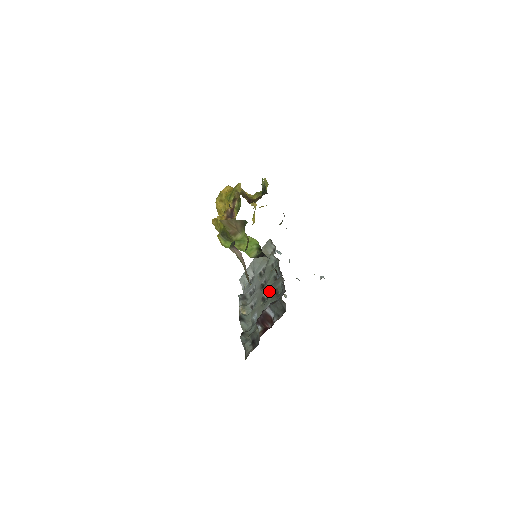
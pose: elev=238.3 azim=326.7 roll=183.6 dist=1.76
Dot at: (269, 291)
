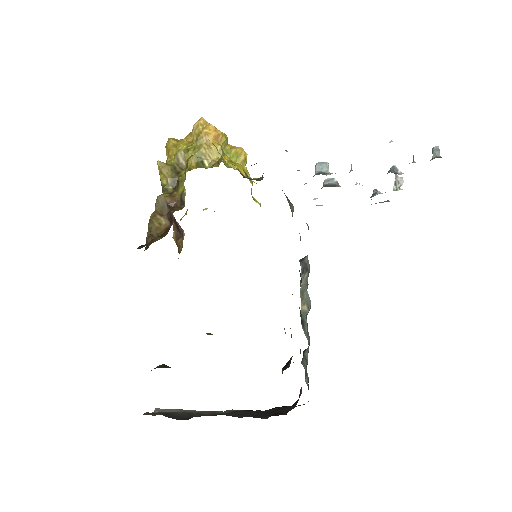
Dot at: occluded
